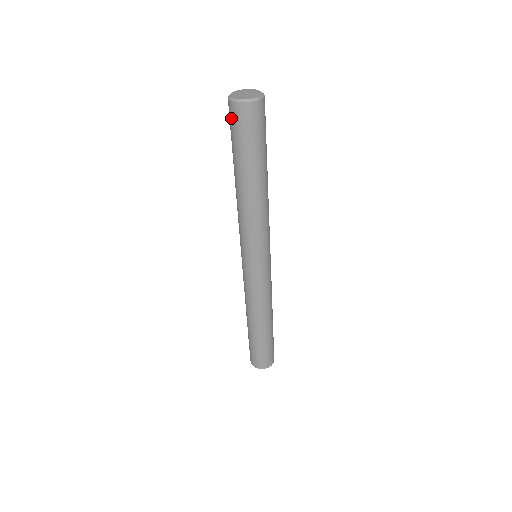
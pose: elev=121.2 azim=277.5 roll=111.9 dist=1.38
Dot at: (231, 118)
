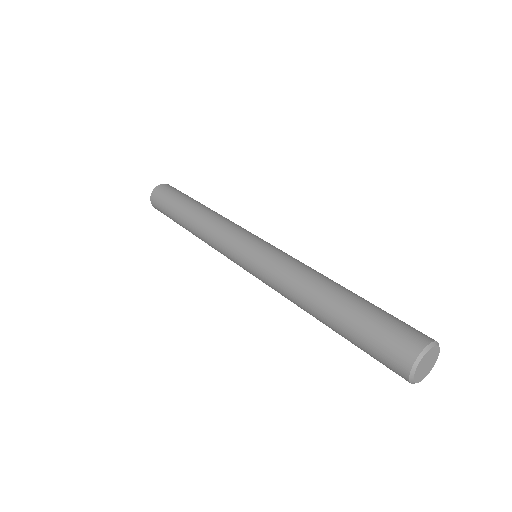
Dot at: (158, 197)
